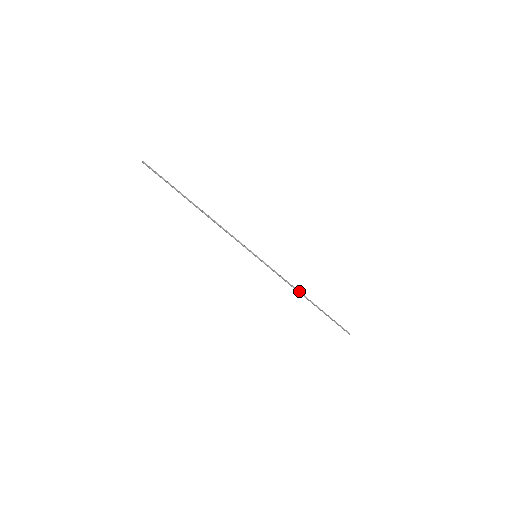
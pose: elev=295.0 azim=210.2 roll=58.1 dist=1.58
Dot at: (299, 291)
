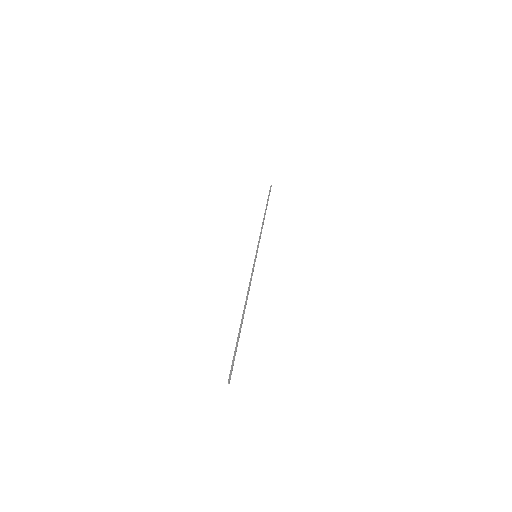
Dot at: occluded
